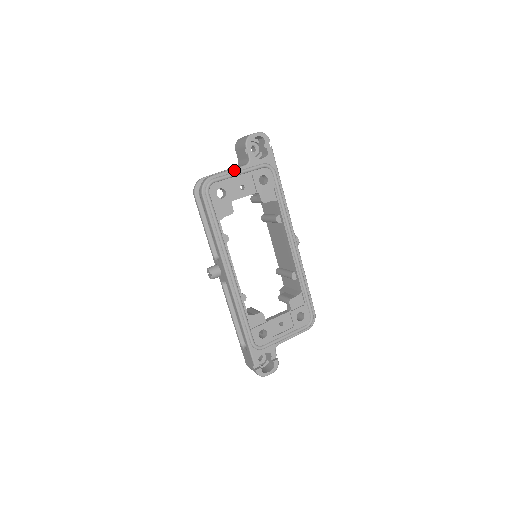
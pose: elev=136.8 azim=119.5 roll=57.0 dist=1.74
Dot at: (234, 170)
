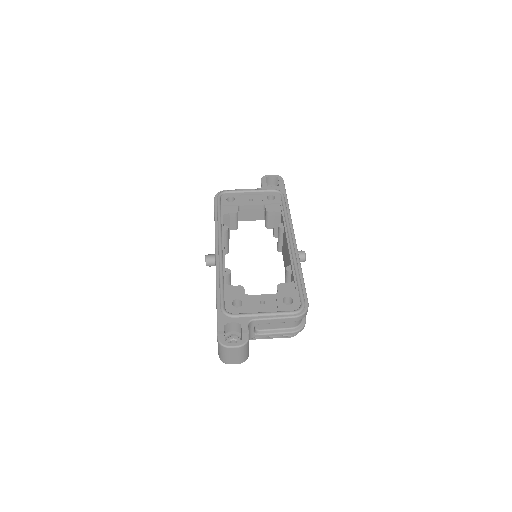
Dot at: (246, 189)
